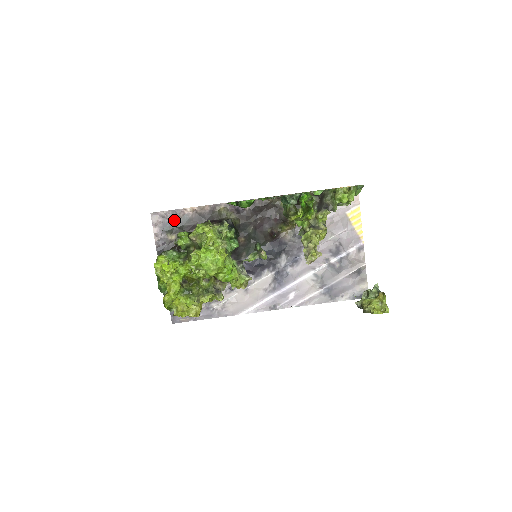
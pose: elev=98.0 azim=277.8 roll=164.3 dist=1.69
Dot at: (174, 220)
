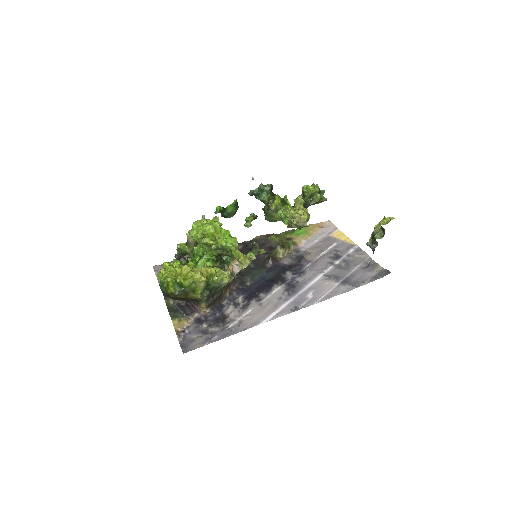
Dot at: occluded
